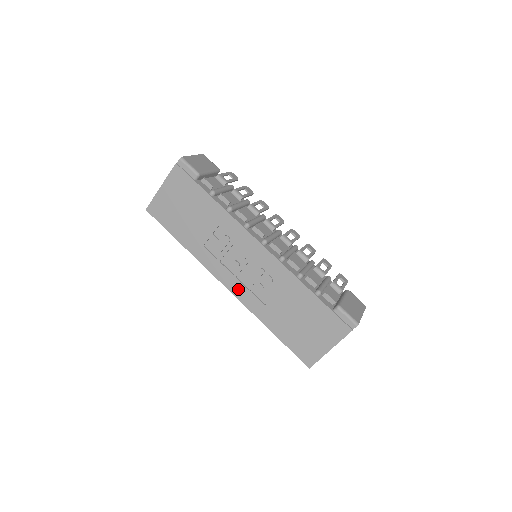
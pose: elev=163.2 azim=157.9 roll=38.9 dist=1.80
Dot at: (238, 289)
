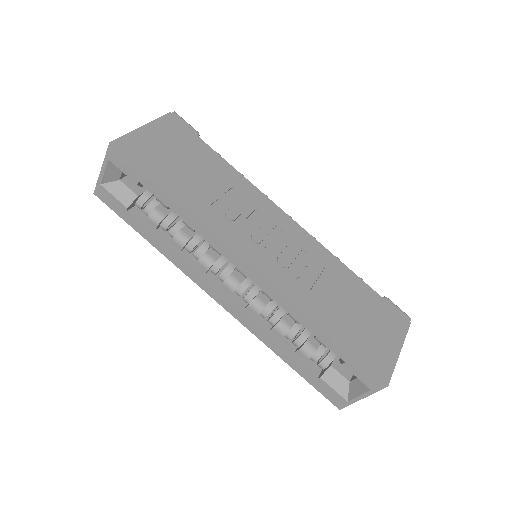
Dot at: (268, 267)
